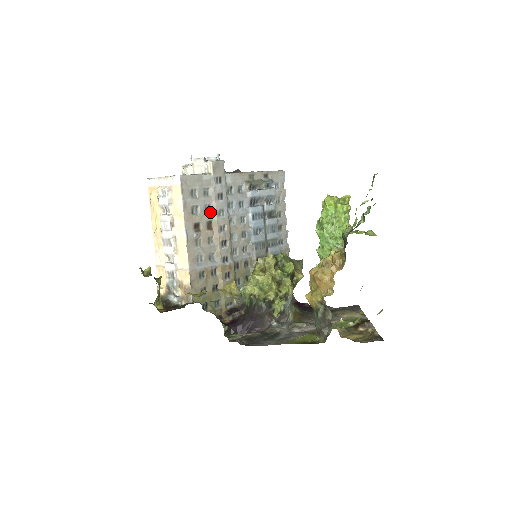
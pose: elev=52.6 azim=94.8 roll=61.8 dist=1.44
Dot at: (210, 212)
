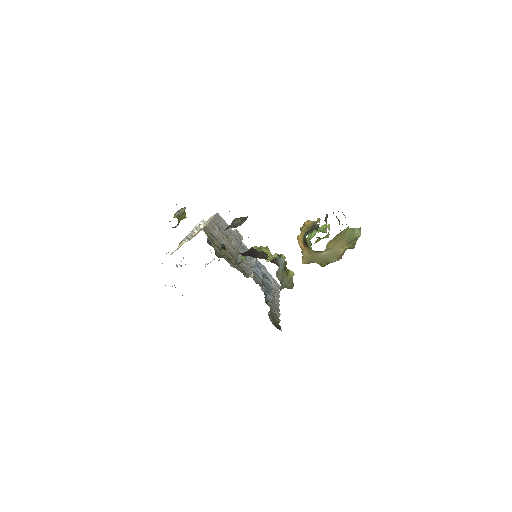
Dot at: (228, 236)
